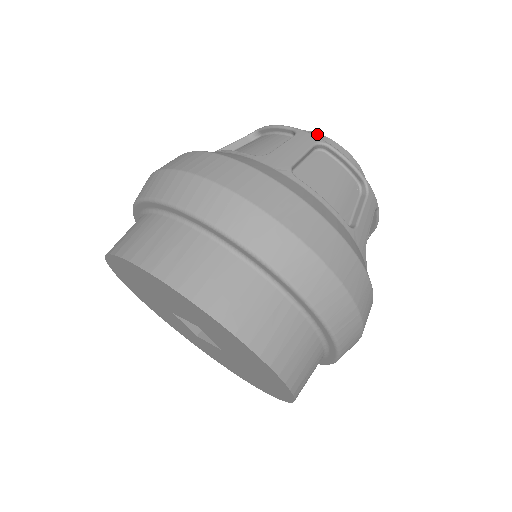
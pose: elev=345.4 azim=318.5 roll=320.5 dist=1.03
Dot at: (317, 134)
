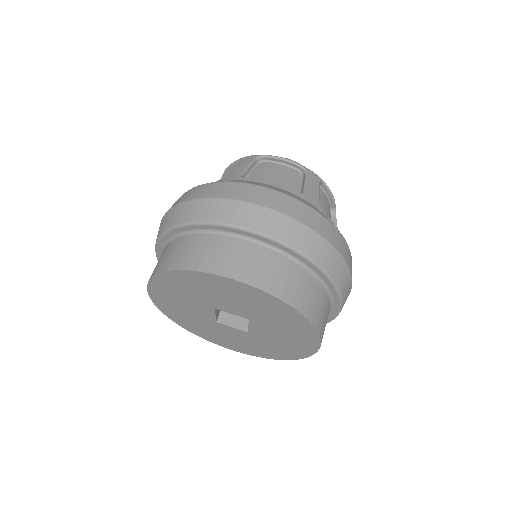
Dot at: occluded
